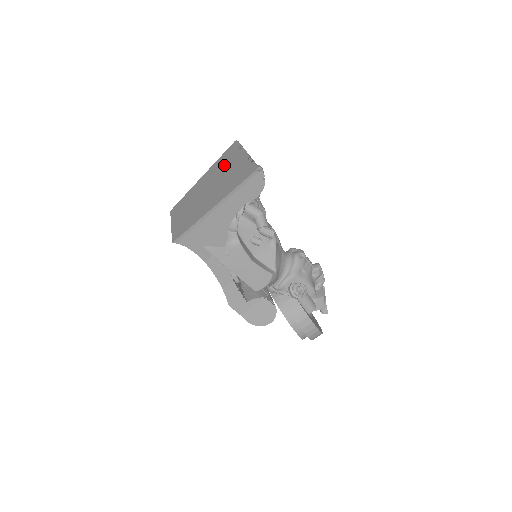
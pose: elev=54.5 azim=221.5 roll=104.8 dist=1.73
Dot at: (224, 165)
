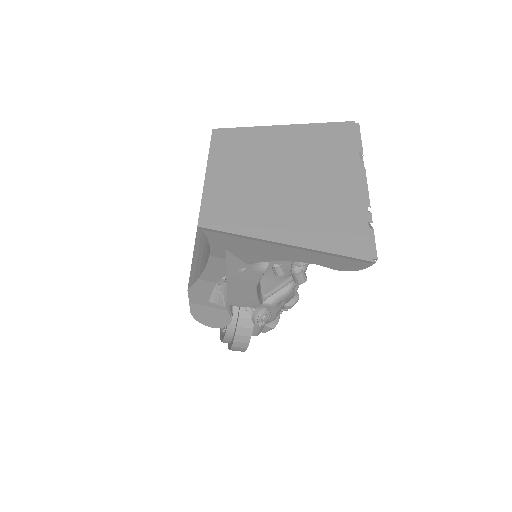
Dot at: (326, 158)
